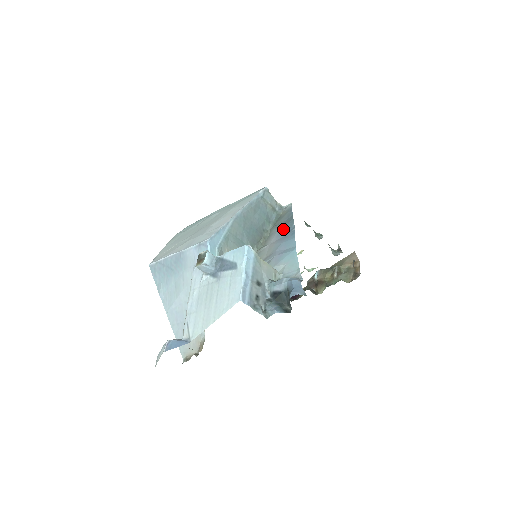
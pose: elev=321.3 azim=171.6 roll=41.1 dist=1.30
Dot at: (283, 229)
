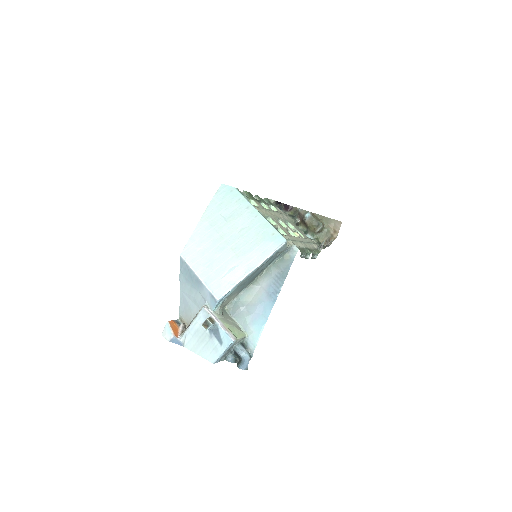
Dot at: (274, 283)
